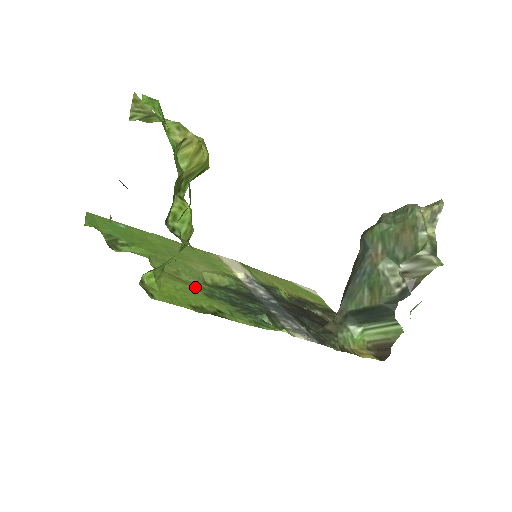
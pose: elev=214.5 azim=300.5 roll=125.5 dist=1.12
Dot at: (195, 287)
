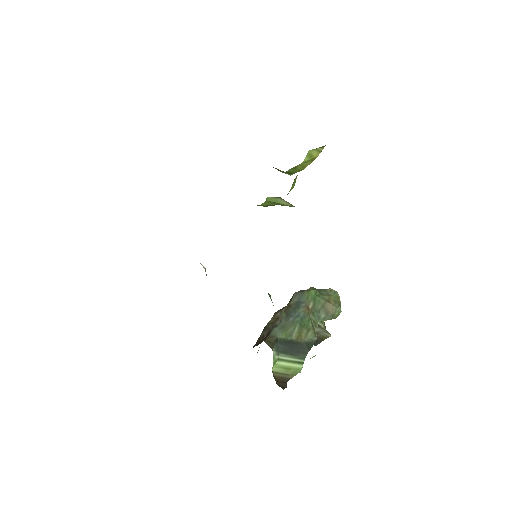
Dot at: occluded
